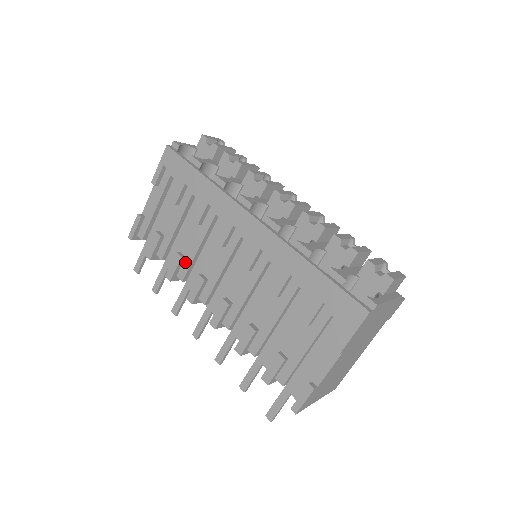
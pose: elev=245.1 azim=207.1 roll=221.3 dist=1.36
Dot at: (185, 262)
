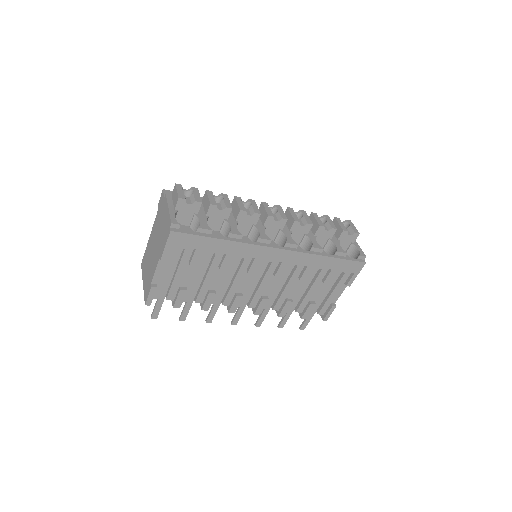
Dot at: (216, 294)
